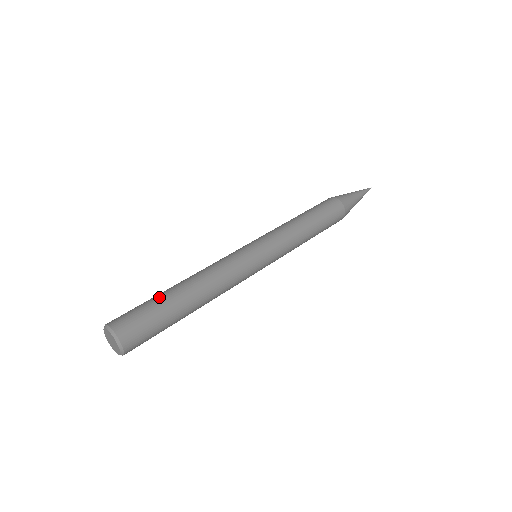
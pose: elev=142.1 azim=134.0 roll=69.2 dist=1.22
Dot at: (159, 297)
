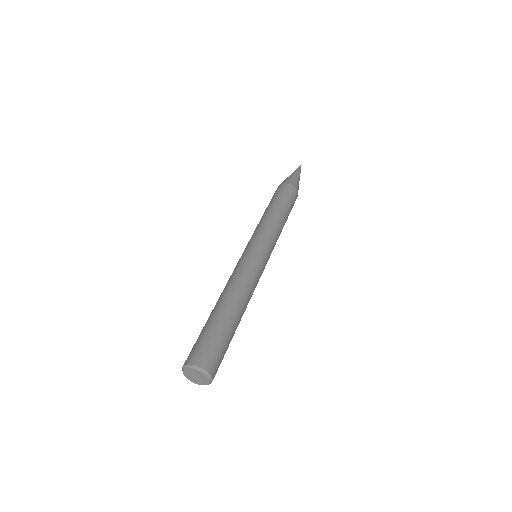
Dot at: (215, 323)
